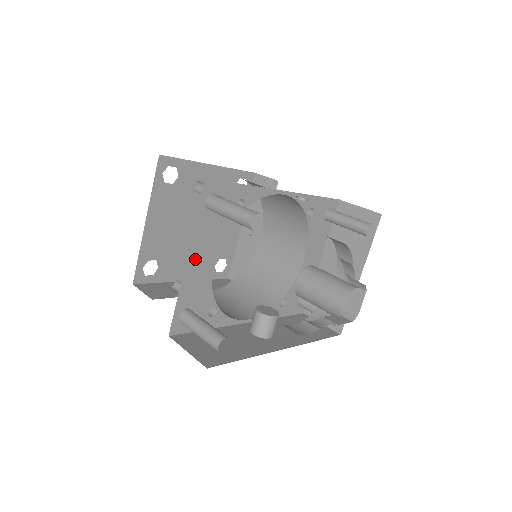
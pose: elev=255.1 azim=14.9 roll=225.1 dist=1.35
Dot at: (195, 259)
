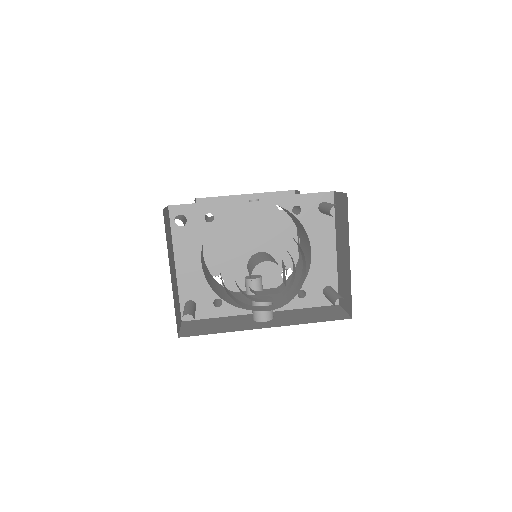
Dot at: (183, 263)
